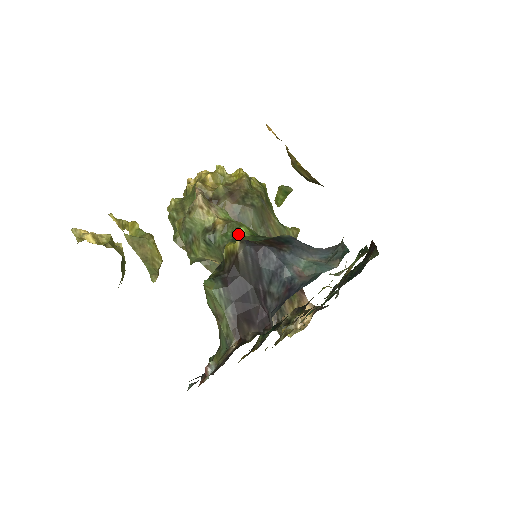
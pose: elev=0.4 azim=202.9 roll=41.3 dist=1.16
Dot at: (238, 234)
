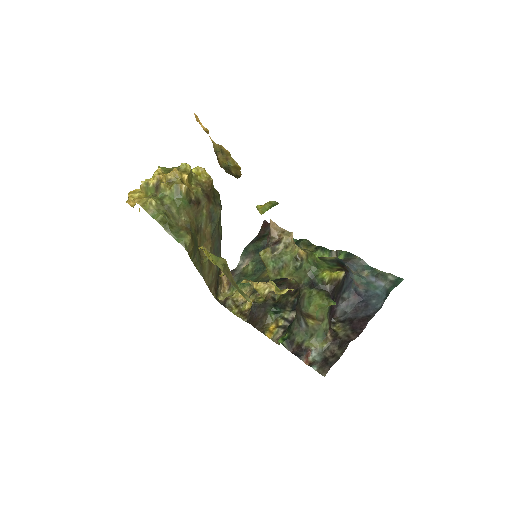
Dot at: (316, 261)
